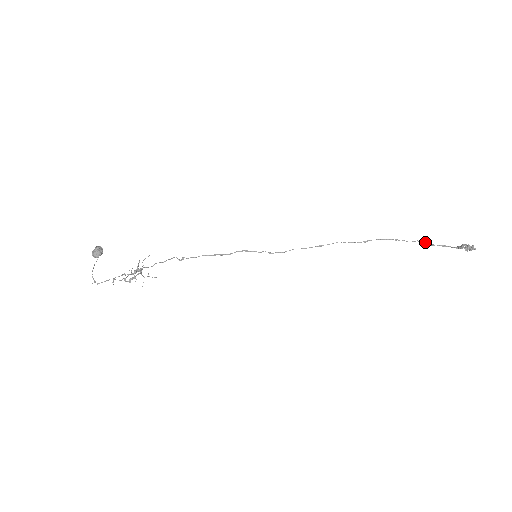
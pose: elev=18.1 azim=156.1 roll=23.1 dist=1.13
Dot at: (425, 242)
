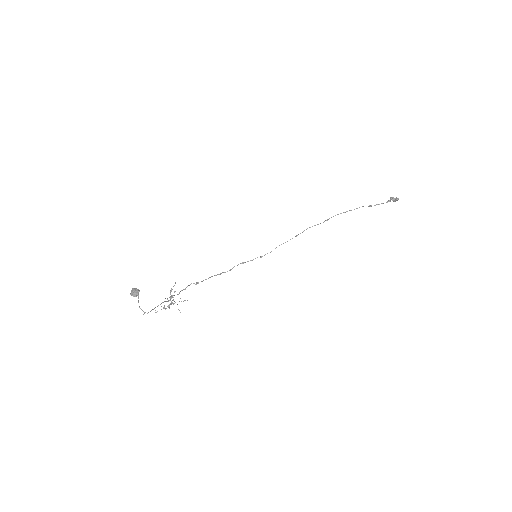
Dot at: occluded
